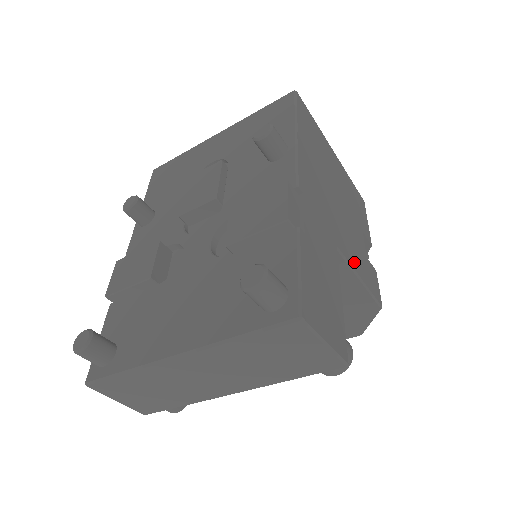
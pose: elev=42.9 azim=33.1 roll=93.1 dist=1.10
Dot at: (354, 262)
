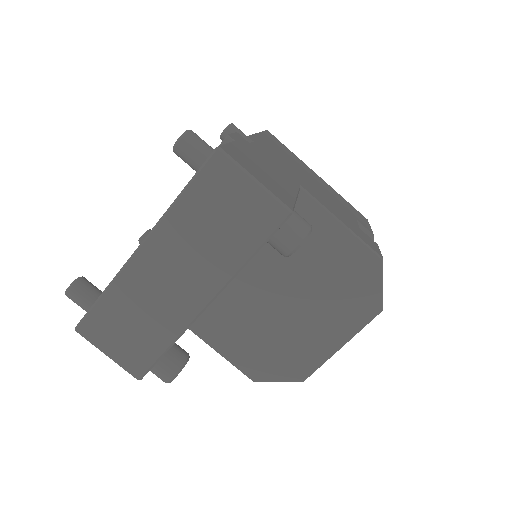
Dot at: (331, 210)
